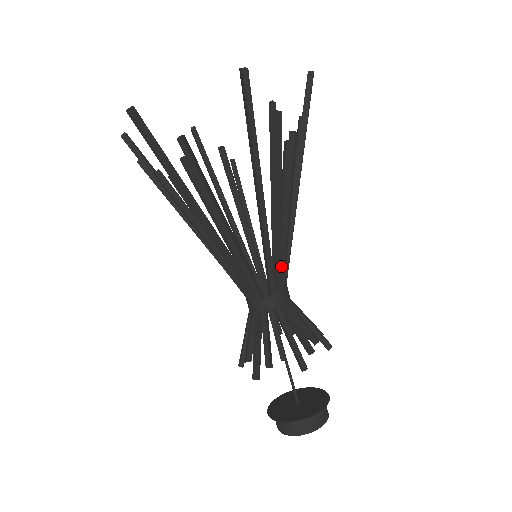
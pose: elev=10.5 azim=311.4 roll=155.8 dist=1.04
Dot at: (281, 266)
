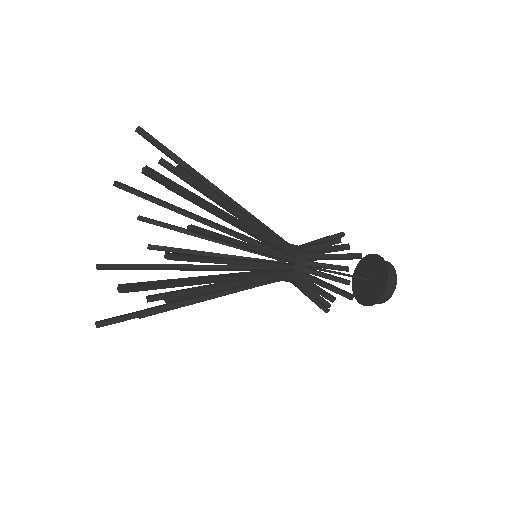
Dot at: occluded
